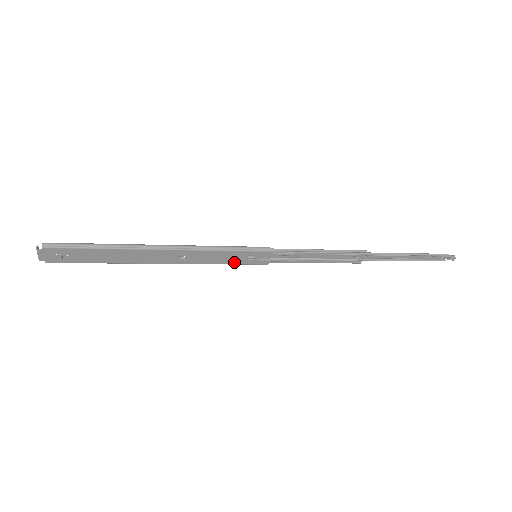
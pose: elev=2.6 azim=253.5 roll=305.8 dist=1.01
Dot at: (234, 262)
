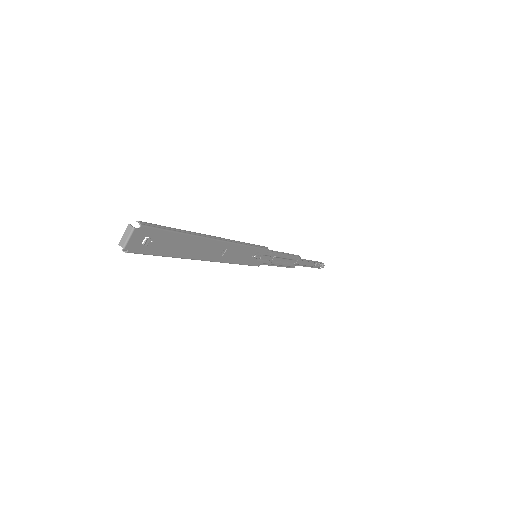
Dot at: (245, 262)
